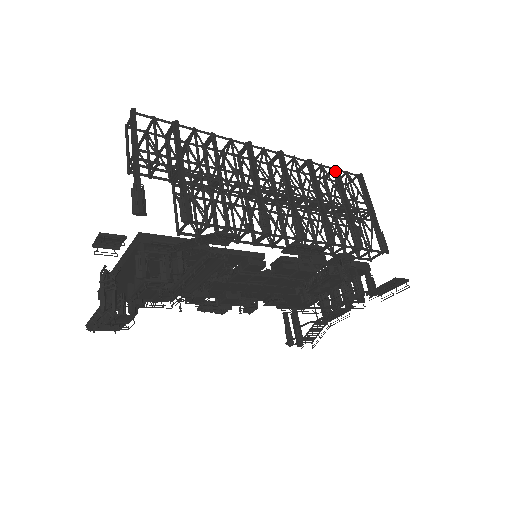
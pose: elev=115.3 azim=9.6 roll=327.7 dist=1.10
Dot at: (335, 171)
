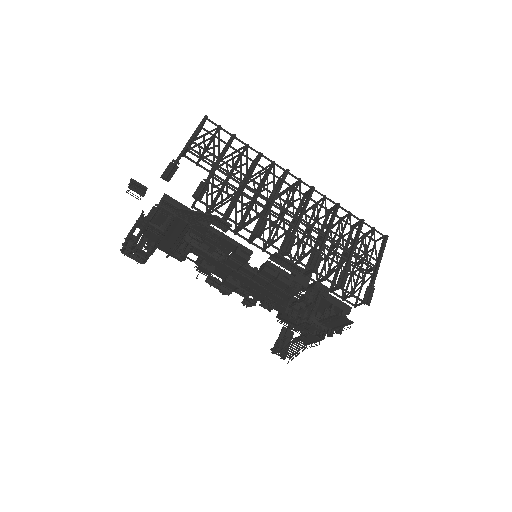
Dot at: (360, 222)
